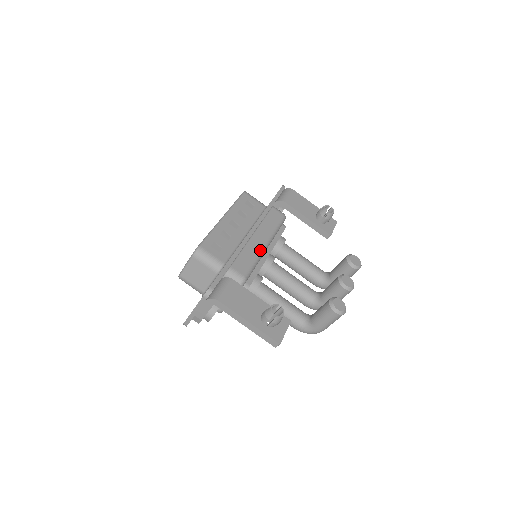
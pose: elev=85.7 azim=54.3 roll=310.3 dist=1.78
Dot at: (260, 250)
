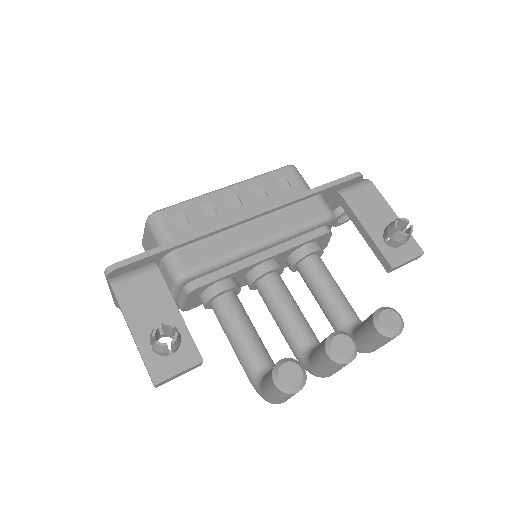
Dot at: (243, 246)
